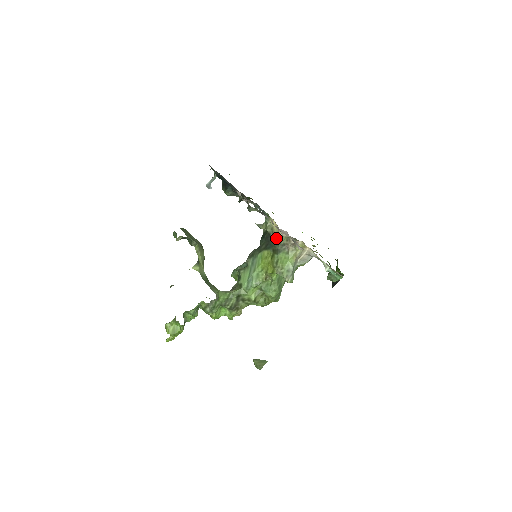
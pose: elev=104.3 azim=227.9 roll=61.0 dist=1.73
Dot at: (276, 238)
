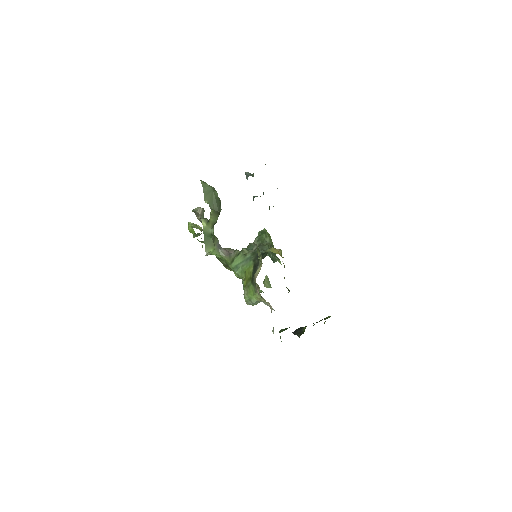
Dot at: (254, 276)
